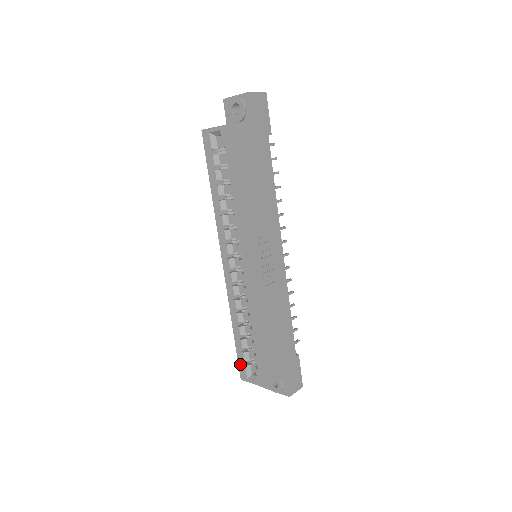
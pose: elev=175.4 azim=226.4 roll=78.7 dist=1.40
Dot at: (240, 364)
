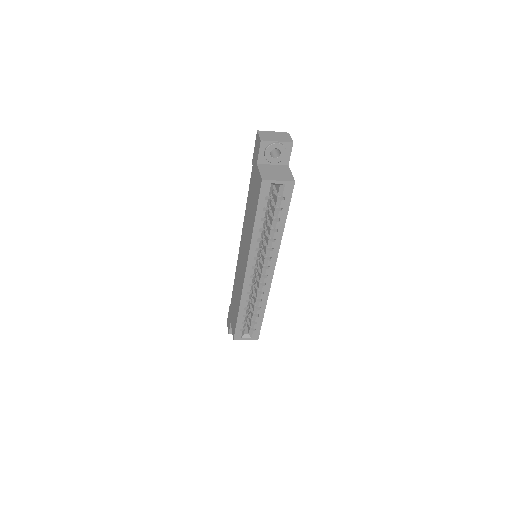
Dot at: (237, 332)
